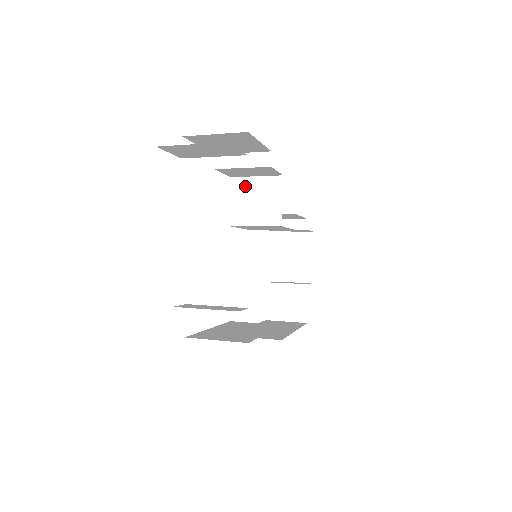
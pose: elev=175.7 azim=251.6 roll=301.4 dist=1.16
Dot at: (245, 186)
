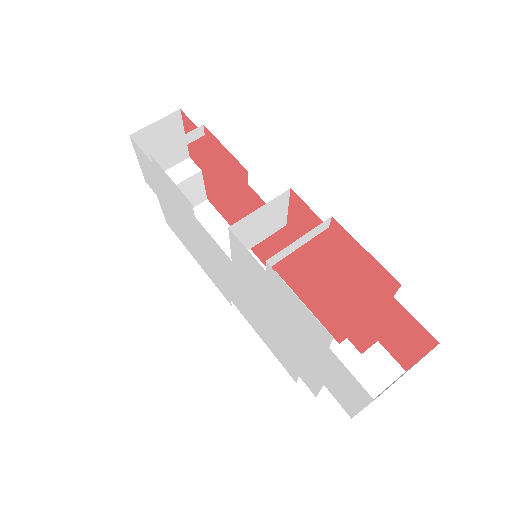
Dot at: (247, 223)
